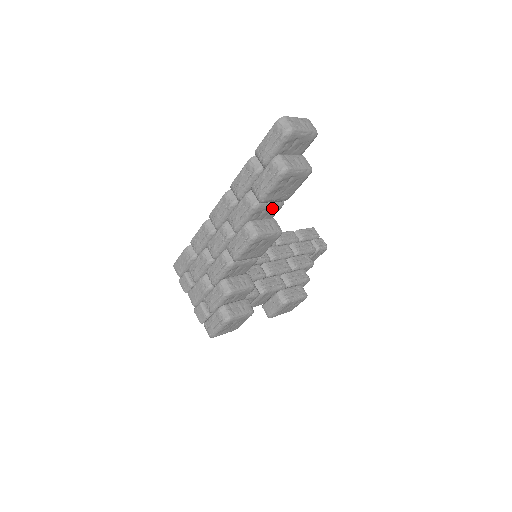
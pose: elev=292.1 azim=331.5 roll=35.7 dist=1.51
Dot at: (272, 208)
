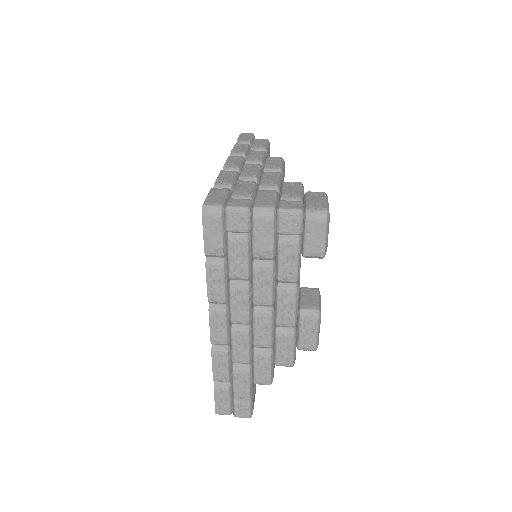
Dot at: occluded
